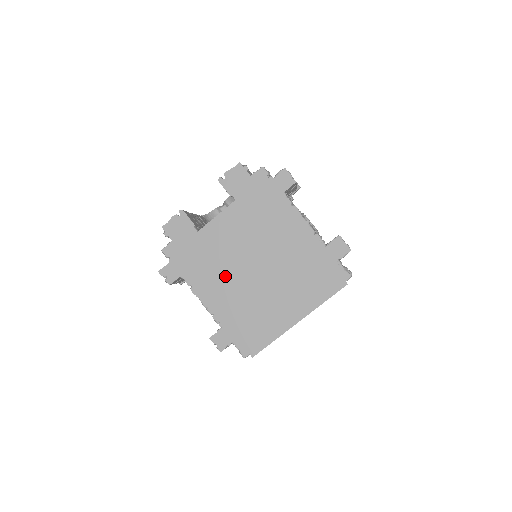
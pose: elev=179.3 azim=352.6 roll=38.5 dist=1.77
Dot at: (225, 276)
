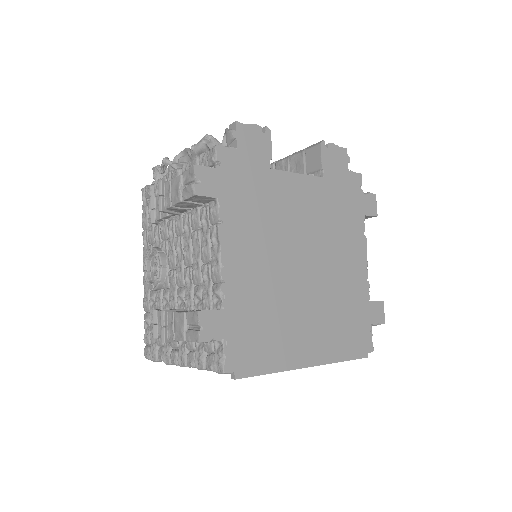
Dot at: (267, 246)
